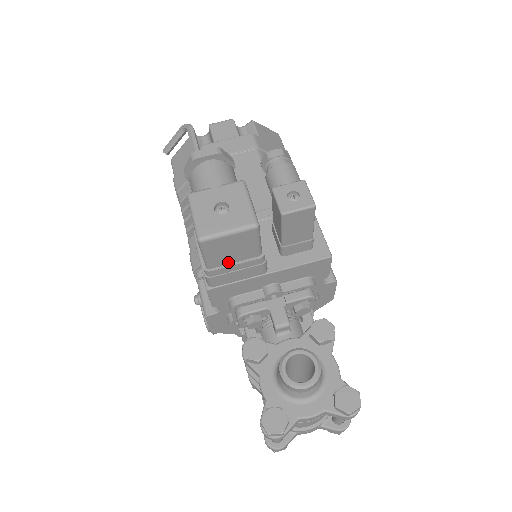
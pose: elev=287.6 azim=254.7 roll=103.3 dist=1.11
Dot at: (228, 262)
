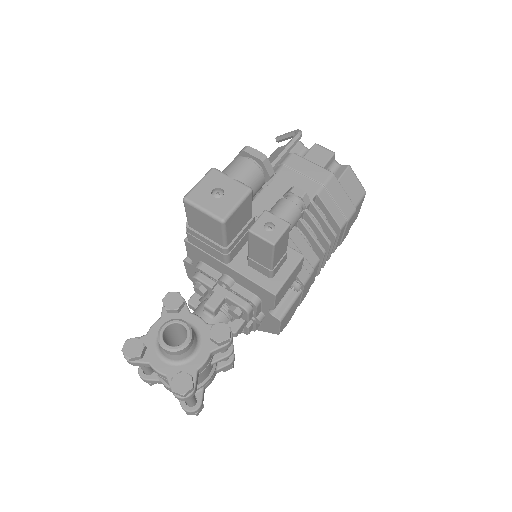
Dot at: (202, 232)
